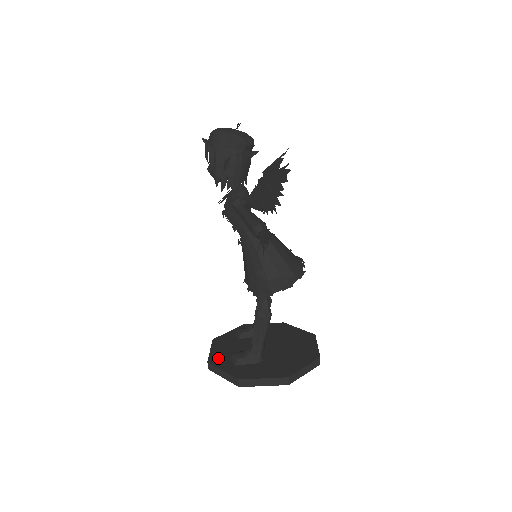
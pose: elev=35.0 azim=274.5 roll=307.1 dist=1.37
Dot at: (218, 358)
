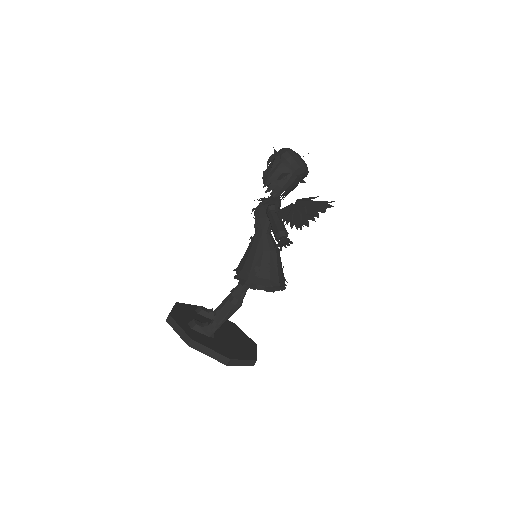
Dot at: (178, 316)
